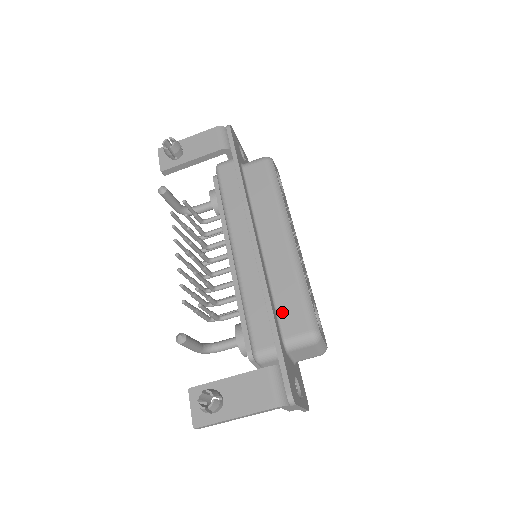
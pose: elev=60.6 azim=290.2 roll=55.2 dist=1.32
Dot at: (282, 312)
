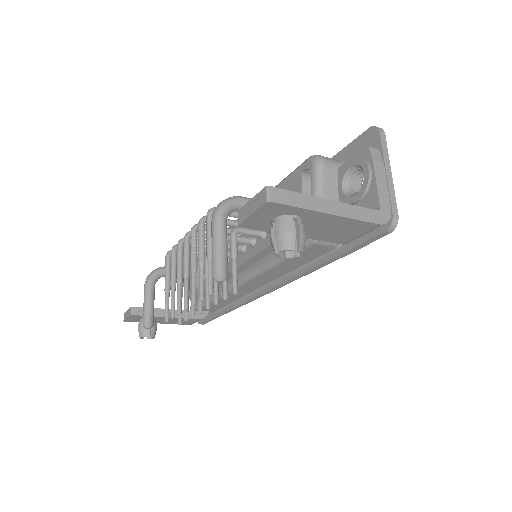
Dot at: occluded
